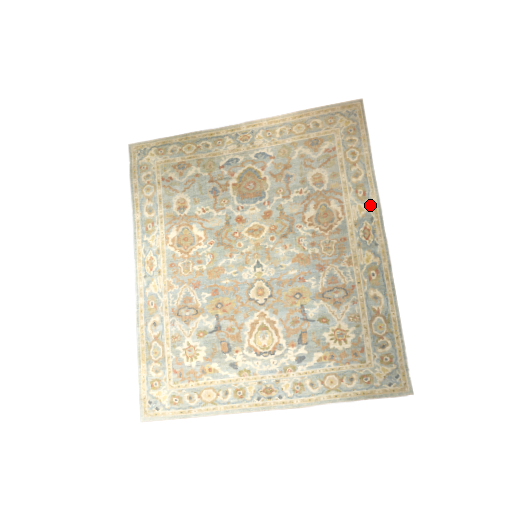
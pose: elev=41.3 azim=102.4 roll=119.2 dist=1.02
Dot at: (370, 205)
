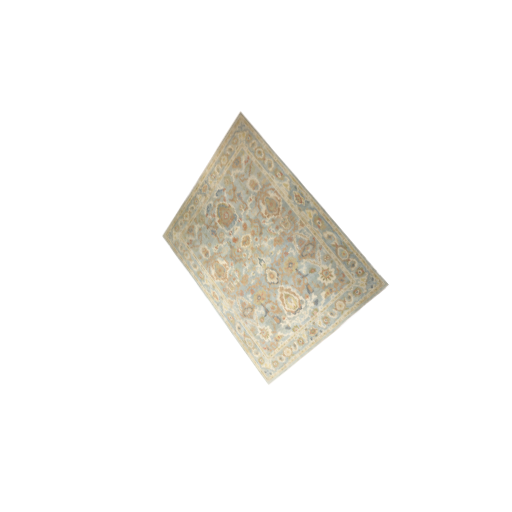
Dot at: (289, 179)
